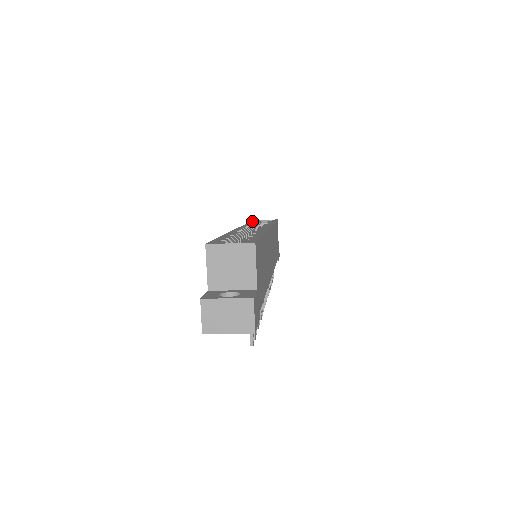
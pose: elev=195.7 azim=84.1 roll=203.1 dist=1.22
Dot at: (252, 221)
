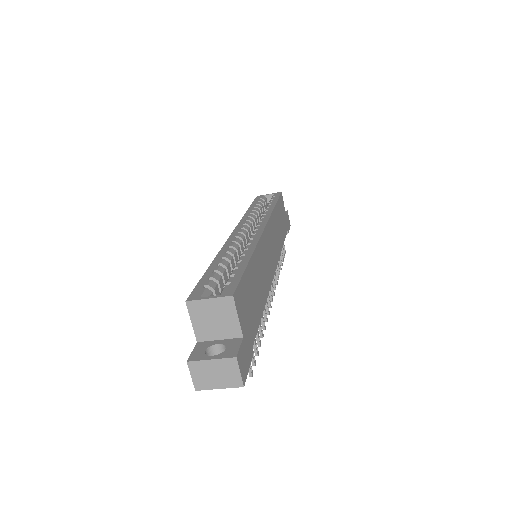
Dot at: (254, 201)
